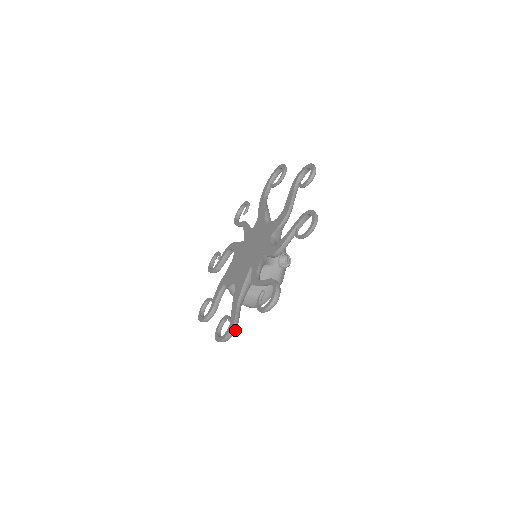
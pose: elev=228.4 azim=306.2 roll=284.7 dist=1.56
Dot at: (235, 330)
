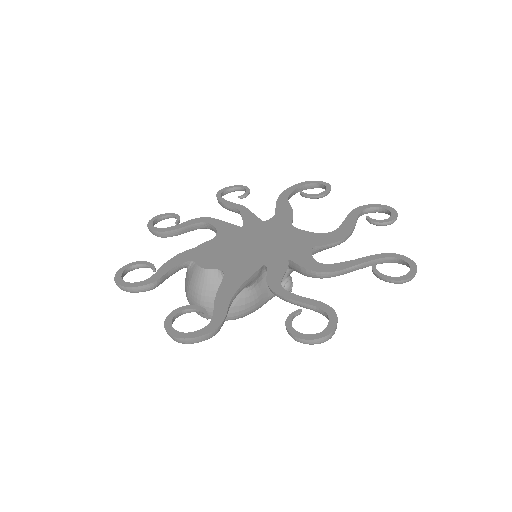
Dot at: (212, 336)
